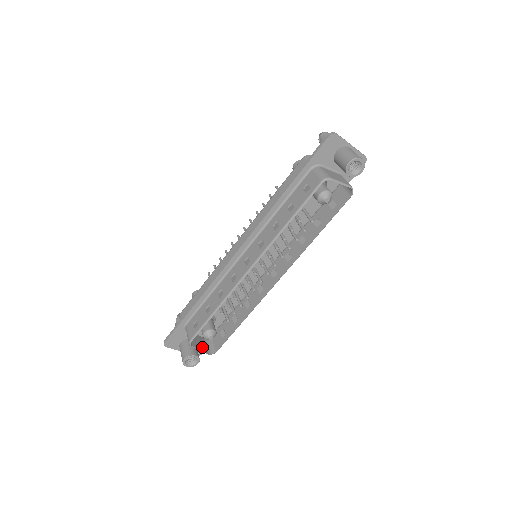
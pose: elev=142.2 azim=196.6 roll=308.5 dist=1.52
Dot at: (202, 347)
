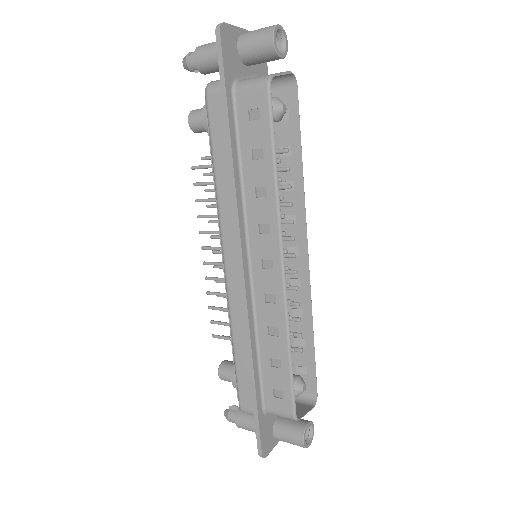
Dot at: (301, 408)
